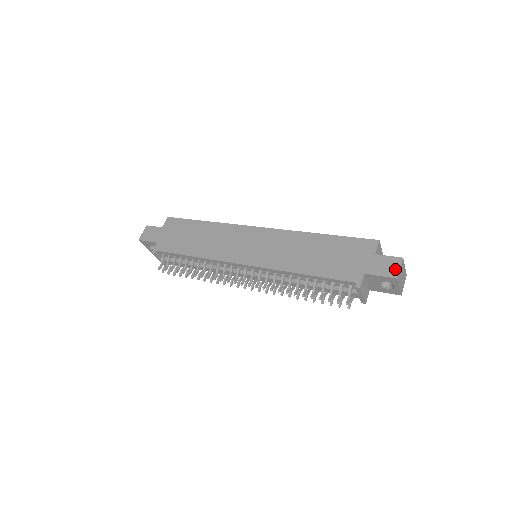
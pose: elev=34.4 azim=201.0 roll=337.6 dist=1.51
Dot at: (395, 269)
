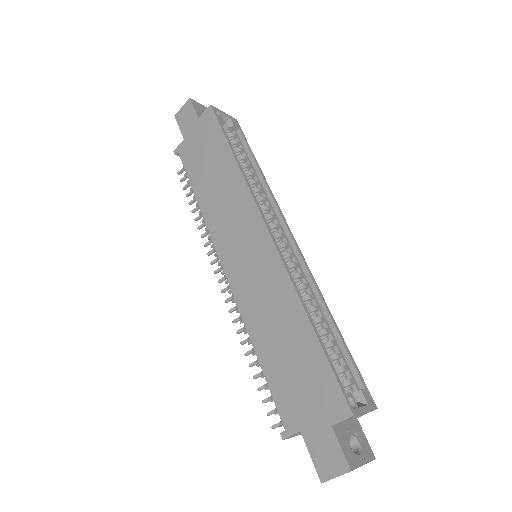
Dot at: (330, 471)
